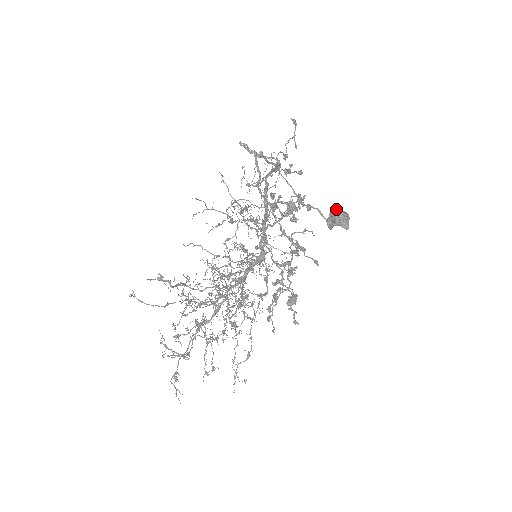
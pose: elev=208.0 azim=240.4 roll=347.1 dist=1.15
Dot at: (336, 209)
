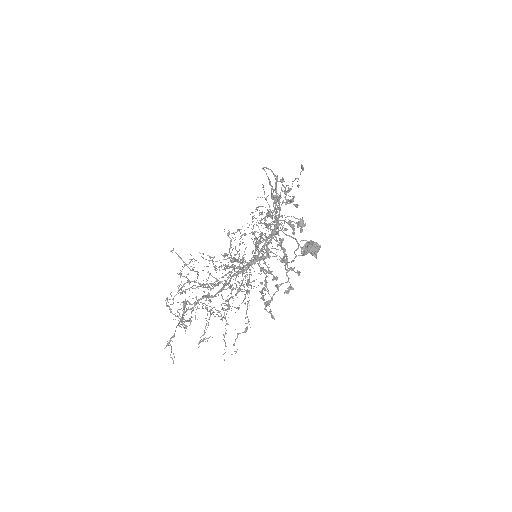
Dot at: (312, 241)
